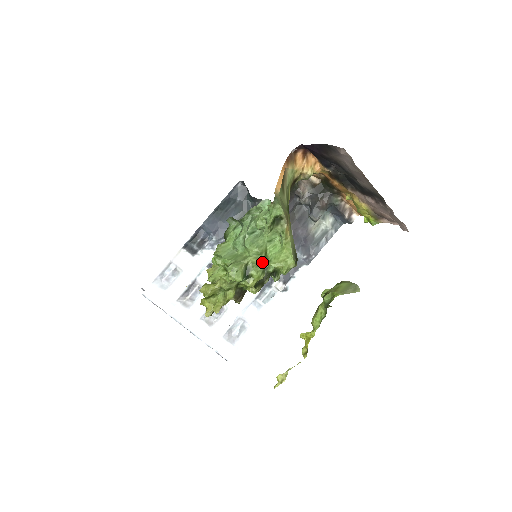
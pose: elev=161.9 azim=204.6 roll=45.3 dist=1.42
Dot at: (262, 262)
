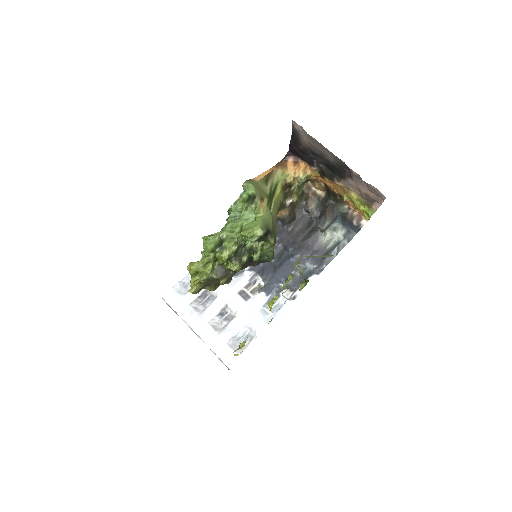
Dot at: (235, 234)
